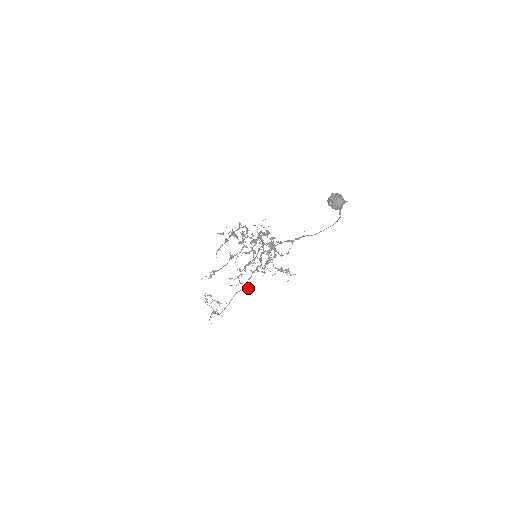
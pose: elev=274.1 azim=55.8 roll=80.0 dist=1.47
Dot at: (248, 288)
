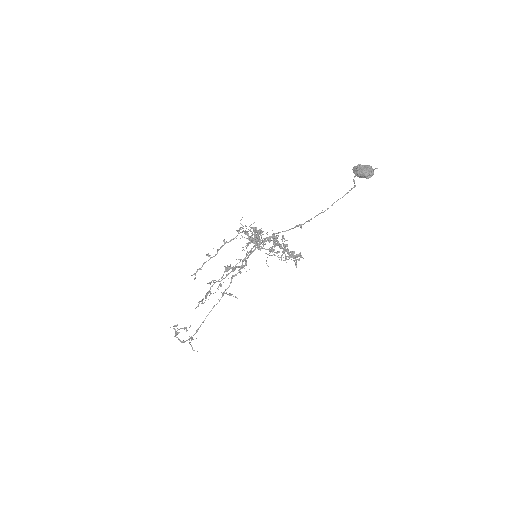
Dot at: occluded
